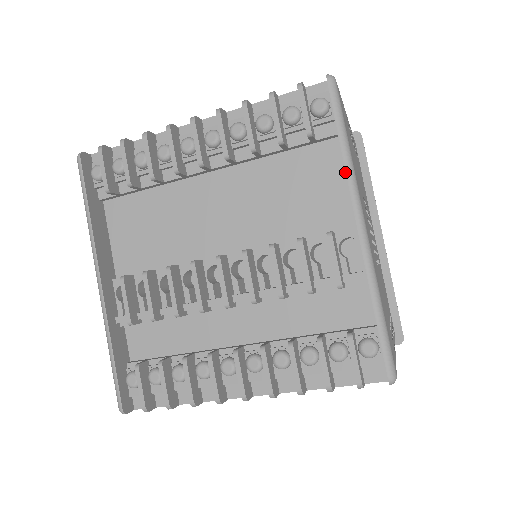
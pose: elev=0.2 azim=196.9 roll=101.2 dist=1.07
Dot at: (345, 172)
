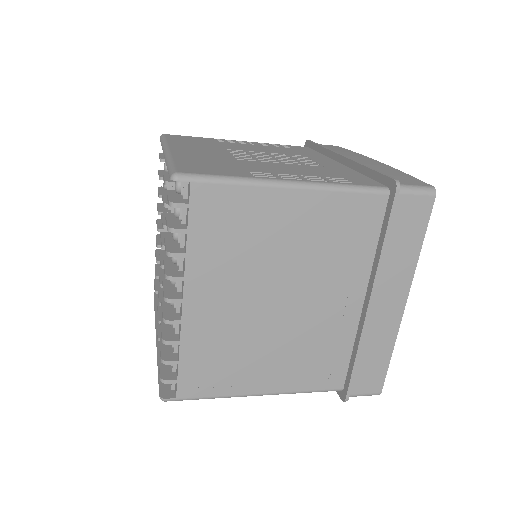
Dot at: occluded
